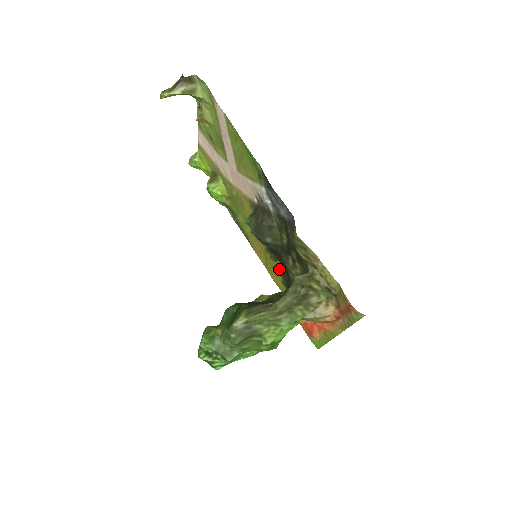
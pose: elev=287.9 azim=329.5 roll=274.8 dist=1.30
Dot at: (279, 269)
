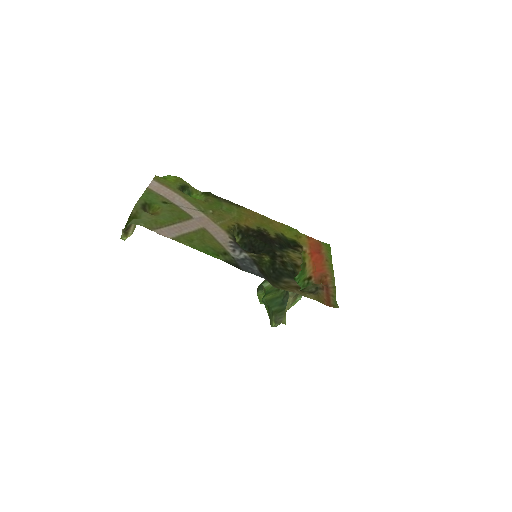
Dot at: (274, 234)
